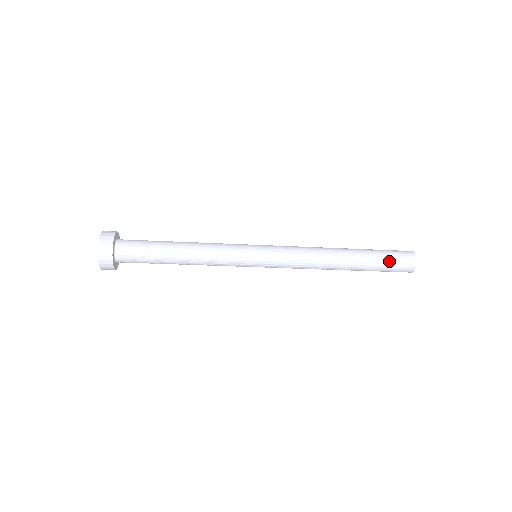
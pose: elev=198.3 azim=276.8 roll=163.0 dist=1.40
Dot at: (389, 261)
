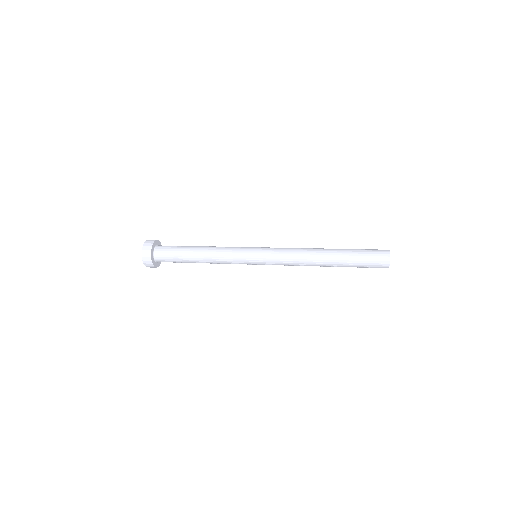
Dot at: (364, 259)
